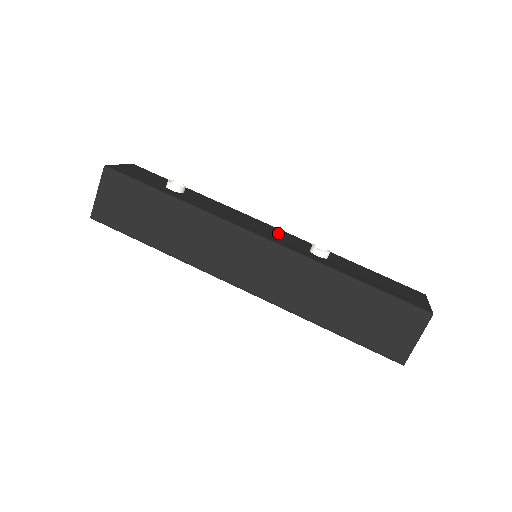
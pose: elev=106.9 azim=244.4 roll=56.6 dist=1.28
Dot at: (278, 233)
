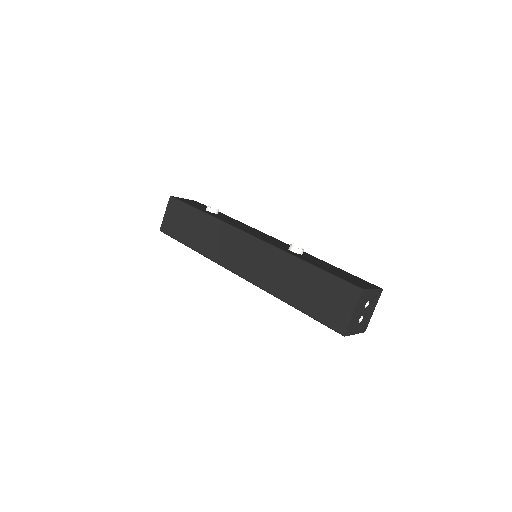
Dot at: (273, 239)
